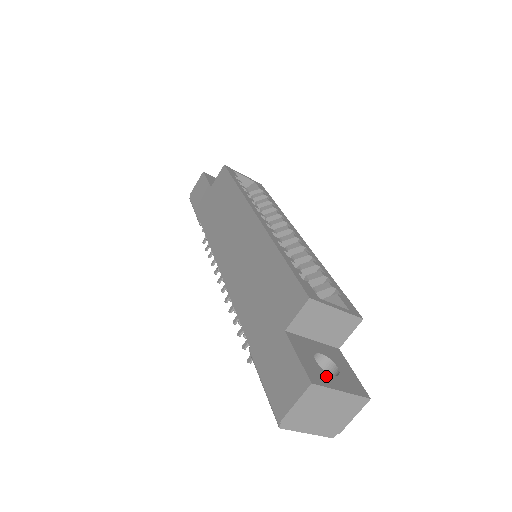
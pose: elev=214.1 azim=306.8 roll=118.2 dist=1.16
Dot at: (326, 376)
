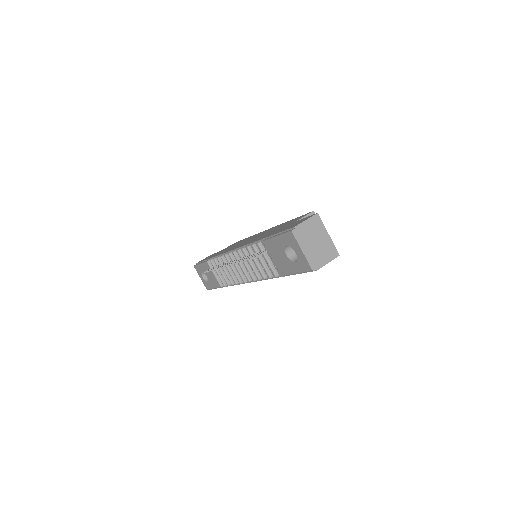
Dot at: occluded
